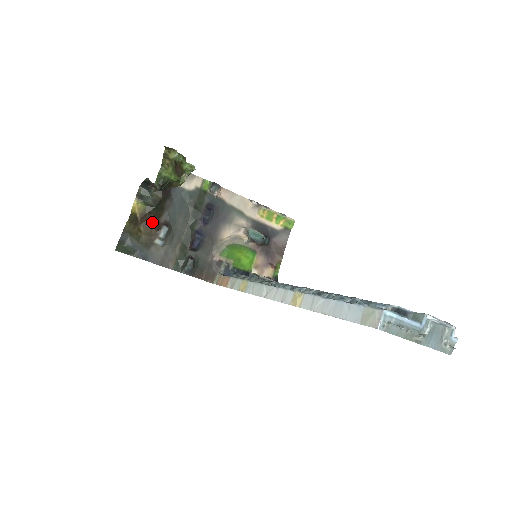
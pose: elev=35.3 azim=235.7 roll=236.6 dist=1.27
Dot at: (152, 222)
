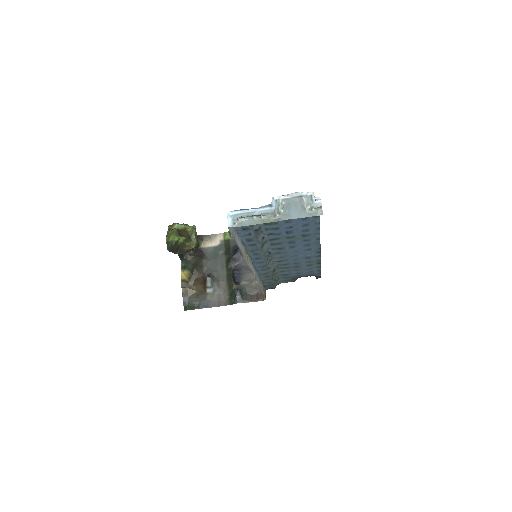
Dot at: (199, 280)
